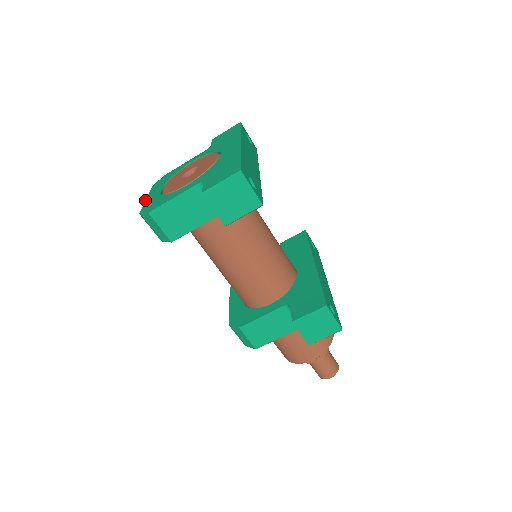
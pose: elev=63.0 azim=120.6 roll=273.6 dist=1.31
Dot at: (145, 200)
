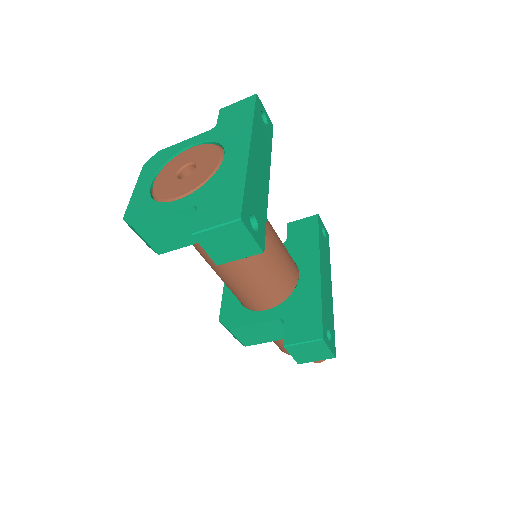
Dot at: (132, 193)
